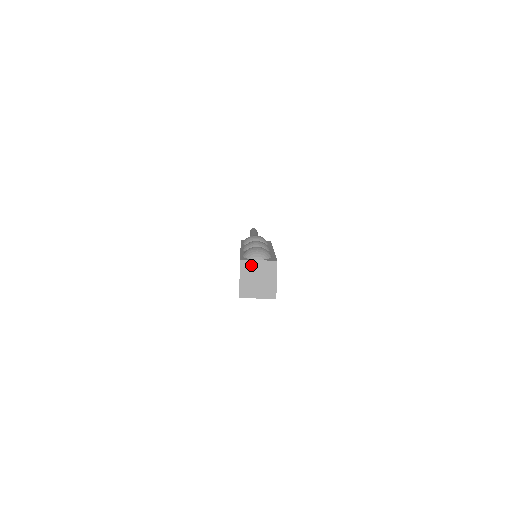
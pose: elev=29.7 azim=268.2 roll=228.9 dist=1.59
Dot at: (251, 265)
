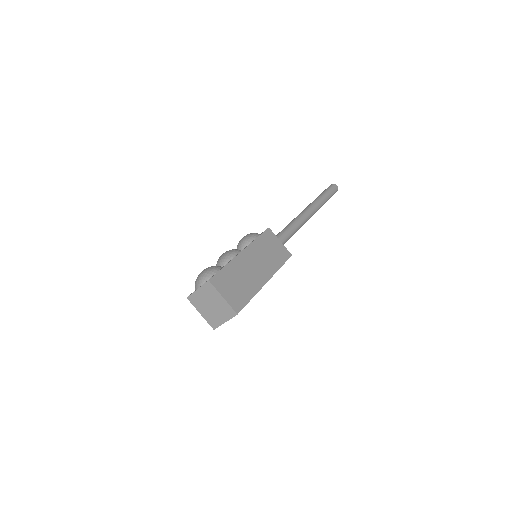
Dot at: (196, 297)
